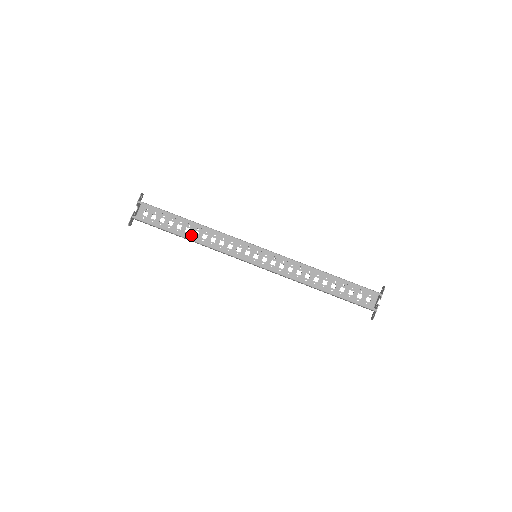
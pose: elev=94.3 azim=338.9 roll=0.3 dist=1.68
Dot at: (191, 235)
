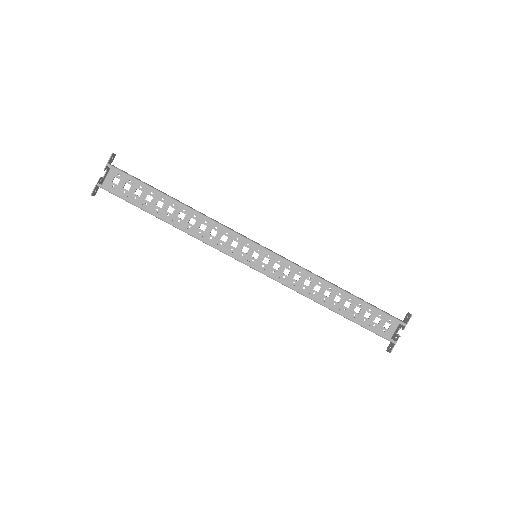
Dot at: (175, 217)
